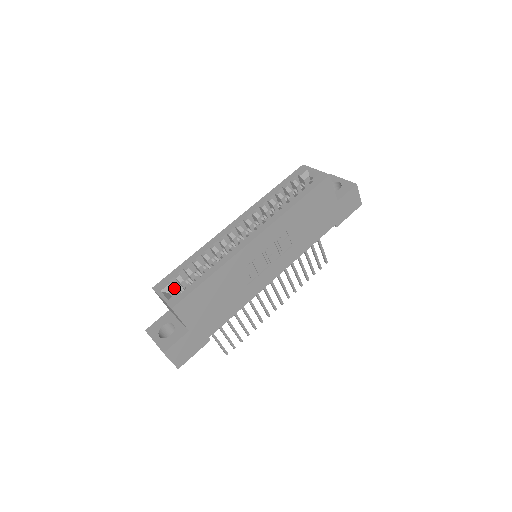
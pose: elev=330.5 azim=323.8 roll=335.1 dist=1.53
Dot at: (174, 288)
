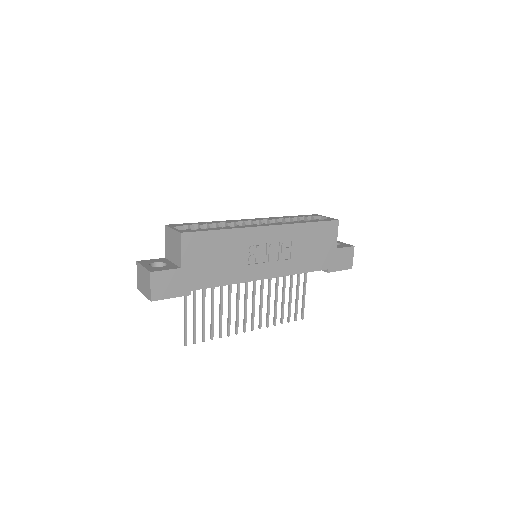
Dot at: occluded
